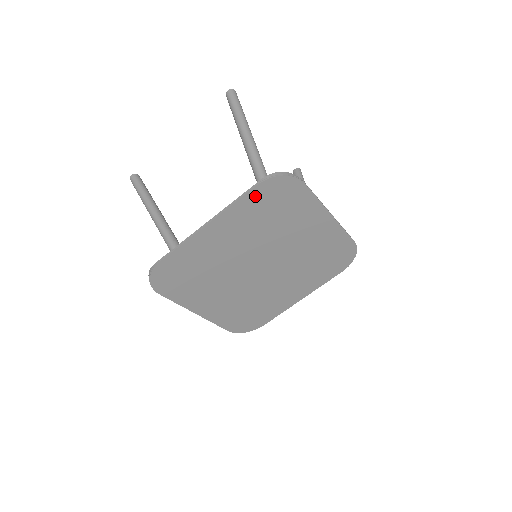
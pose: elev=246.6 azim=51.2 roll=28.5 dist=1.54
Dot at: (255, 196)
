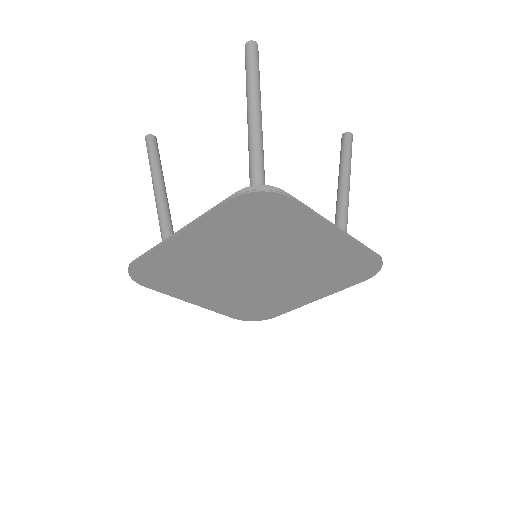
Dot at: (229, 210)
